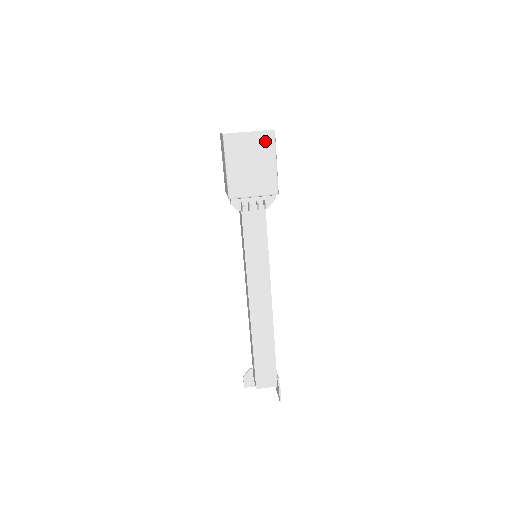
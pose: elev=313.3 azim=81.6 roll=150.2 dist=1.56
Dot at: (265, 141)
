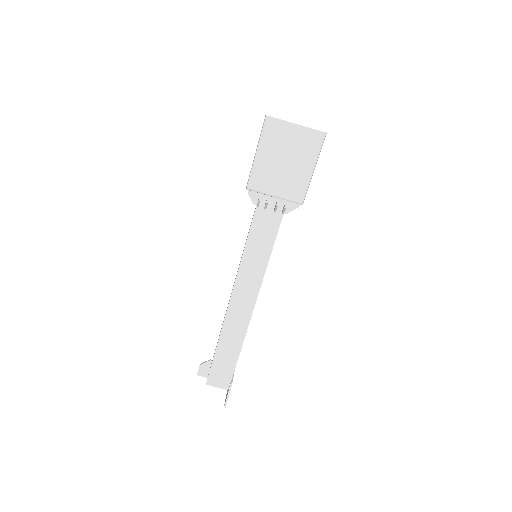
Dot at: (310, 141)
